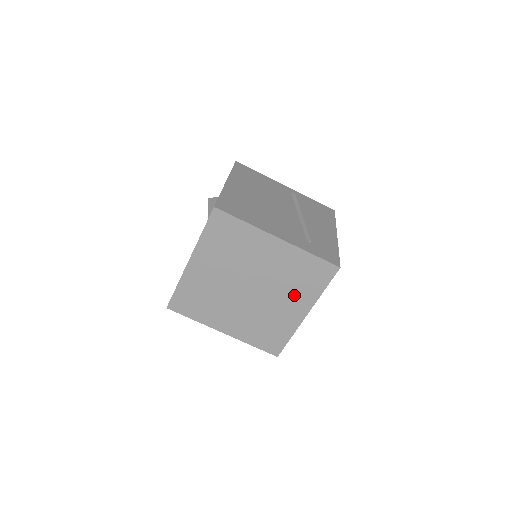
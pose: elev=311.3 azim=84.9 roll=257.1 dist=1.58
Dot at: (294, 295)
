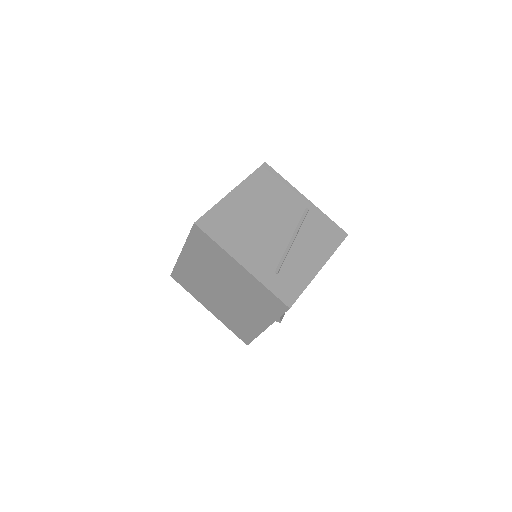
Dot at: (256, 310)
